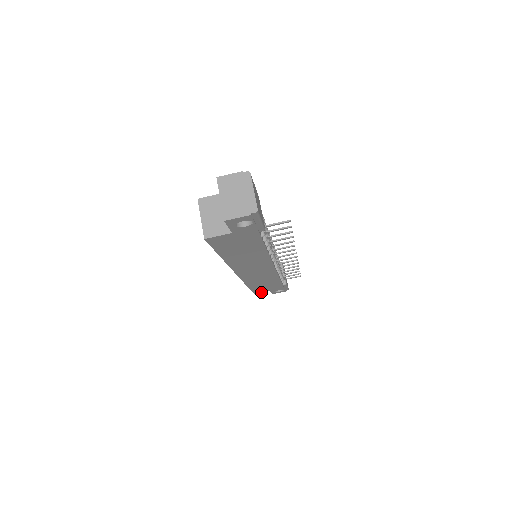
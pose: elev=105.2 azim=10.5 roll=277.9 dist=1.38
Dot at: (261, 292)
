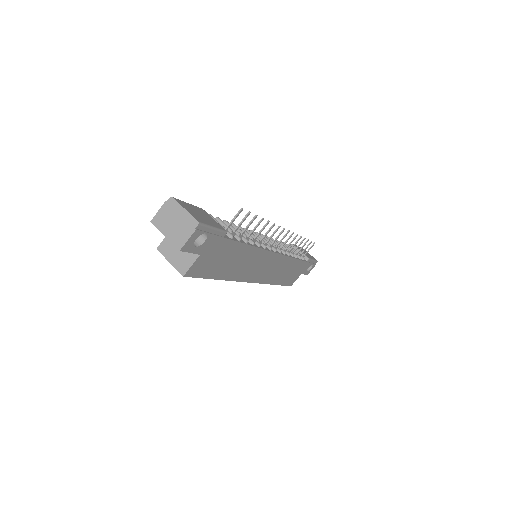
Dot at: (295, 280)
